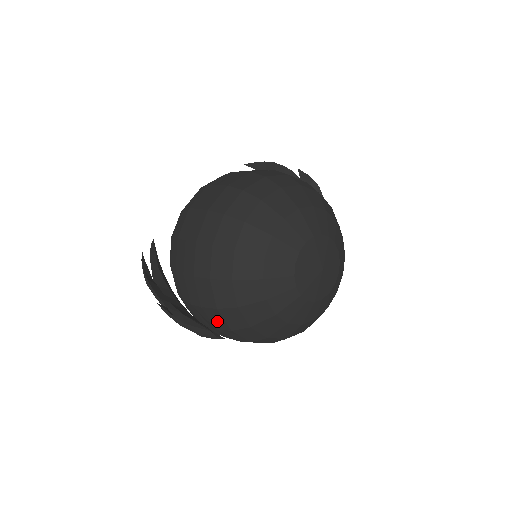
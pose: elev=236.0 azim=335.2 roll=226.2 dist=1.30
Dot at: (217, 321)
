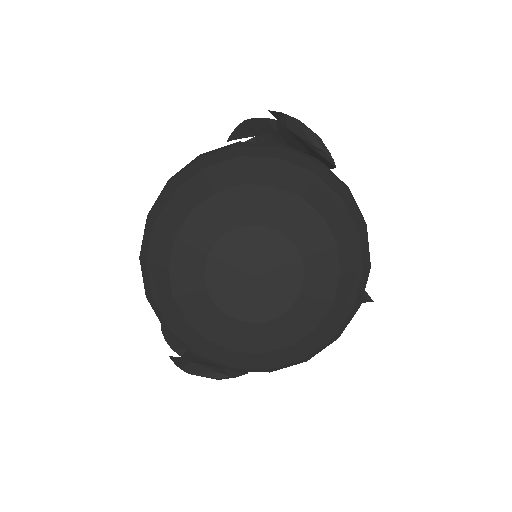
Dot at: occluded
